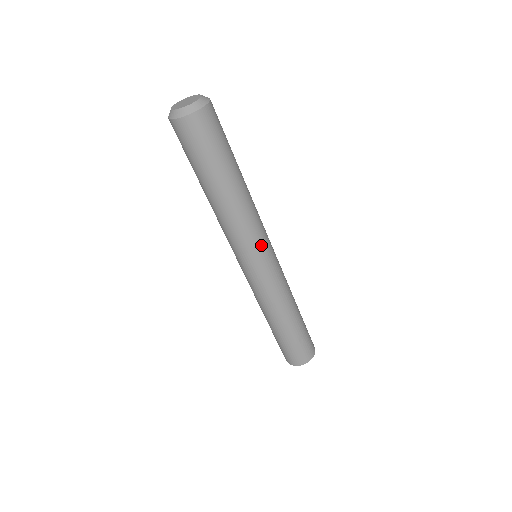
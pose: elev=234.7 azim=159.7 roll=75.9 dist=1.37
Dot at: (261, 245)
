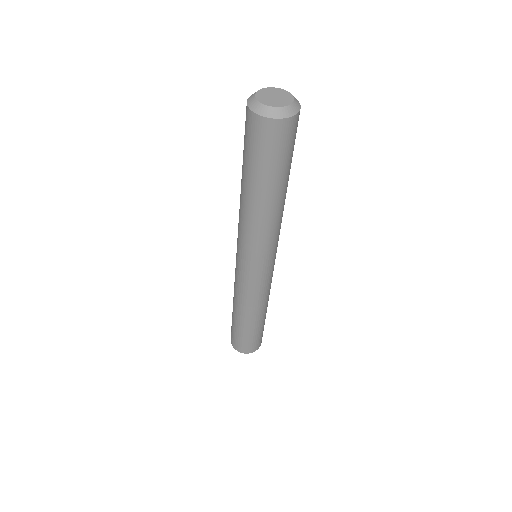
Dot at: occluded
